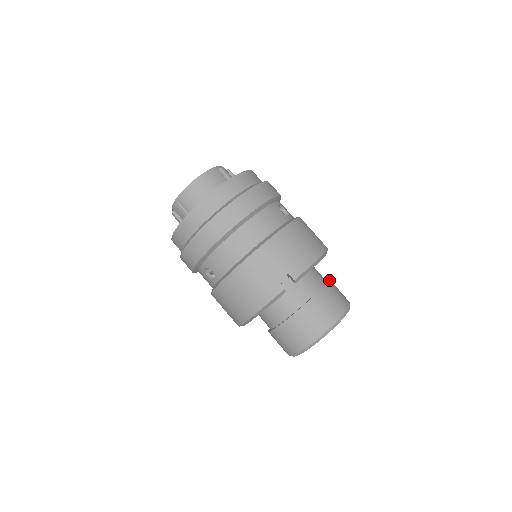
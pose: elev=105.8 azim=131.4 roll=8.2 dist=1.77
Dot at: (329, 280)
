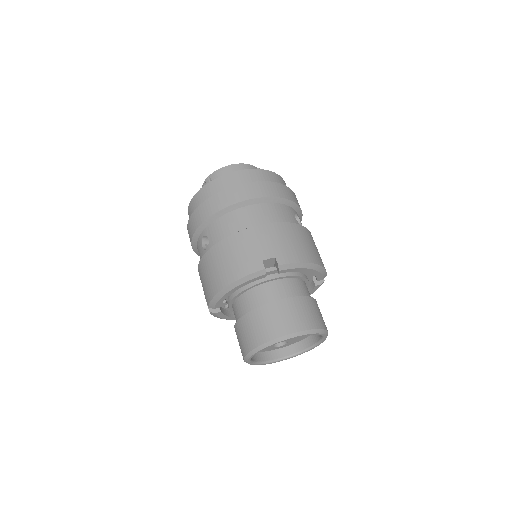
Dot at: (315, 300)
